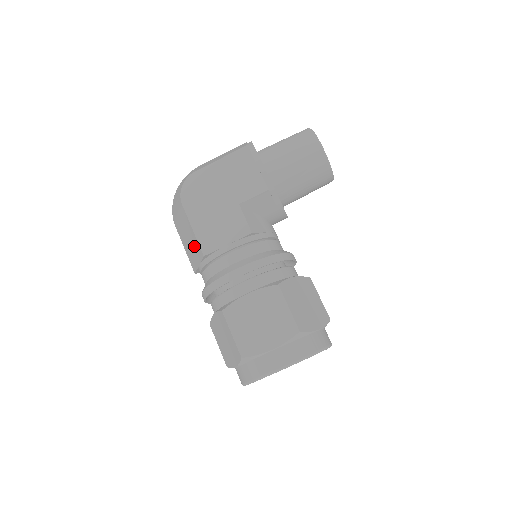
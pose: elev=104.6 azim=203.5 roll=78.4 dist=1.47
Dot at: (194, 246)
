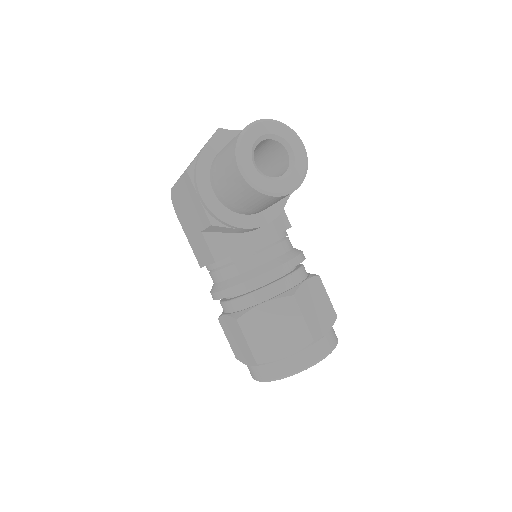
Dot at: occluded
